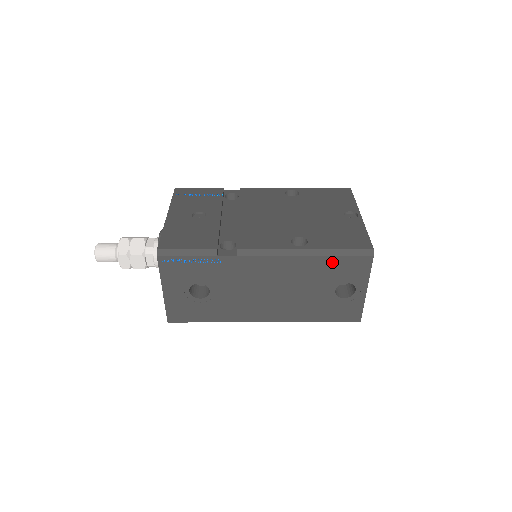
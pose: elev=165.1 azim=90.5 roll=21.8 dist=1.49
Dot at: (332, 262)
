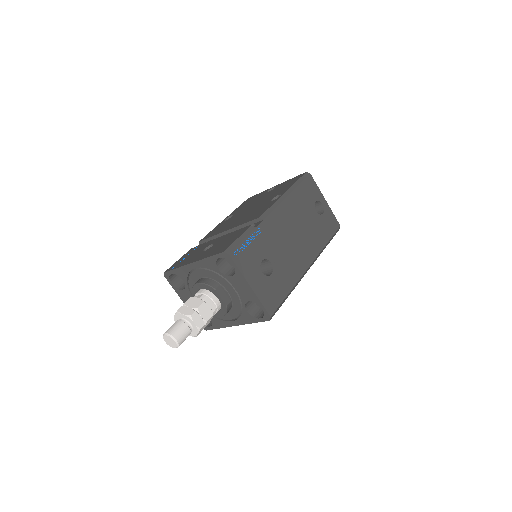
Dot at: (301, 191)
